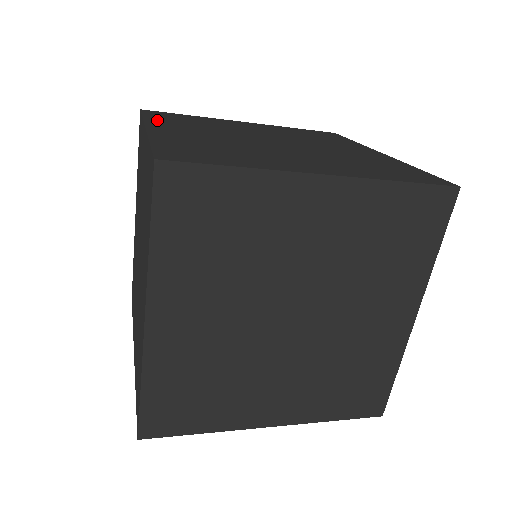
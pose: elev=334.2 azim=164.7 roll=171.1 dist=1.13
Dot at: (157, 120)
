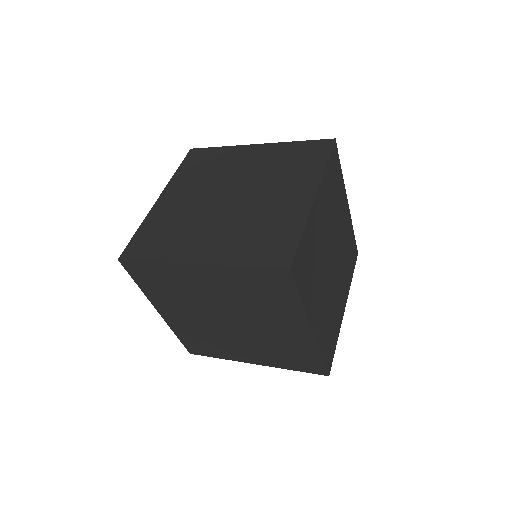
Dot at: (180, 176)
